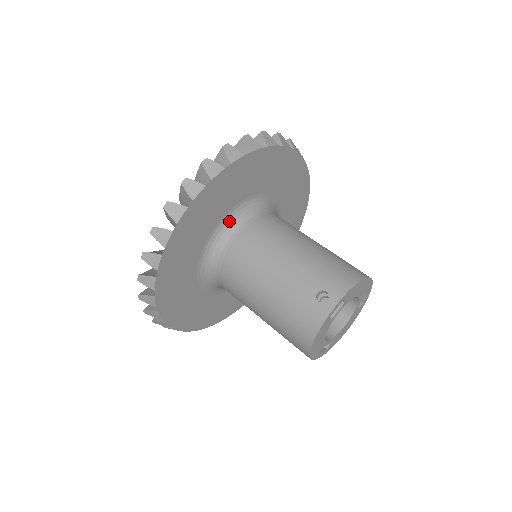
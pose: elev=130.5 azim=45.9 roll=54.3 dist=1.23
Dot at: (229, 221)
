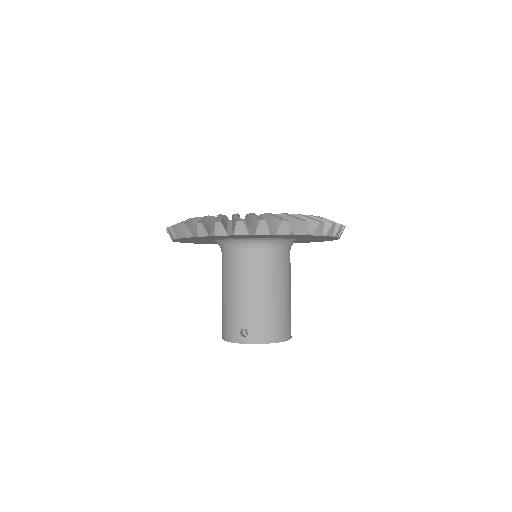
Dot at: (245, 240)
